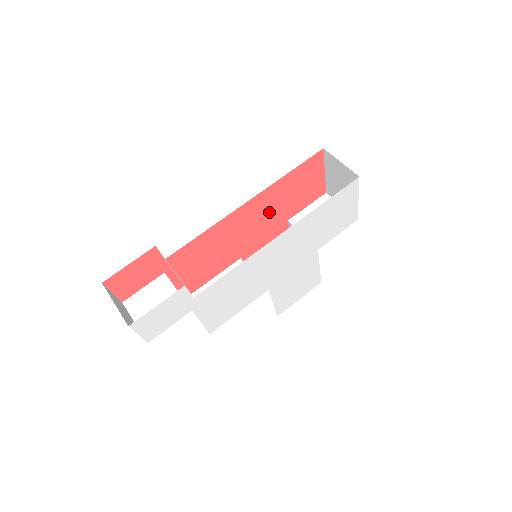
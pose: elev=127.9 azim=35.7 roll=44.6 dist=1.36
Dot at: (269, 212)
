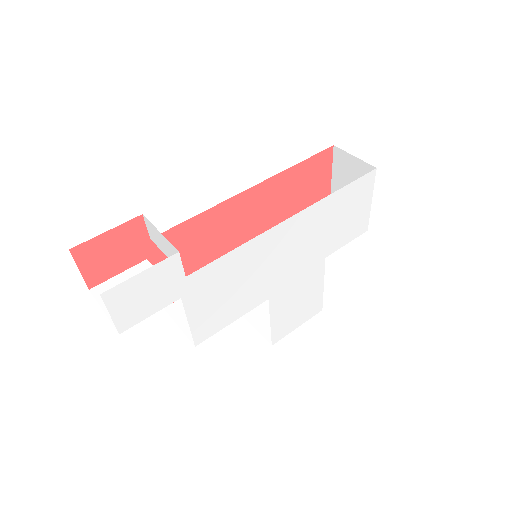
Dot at: (271, 211)
